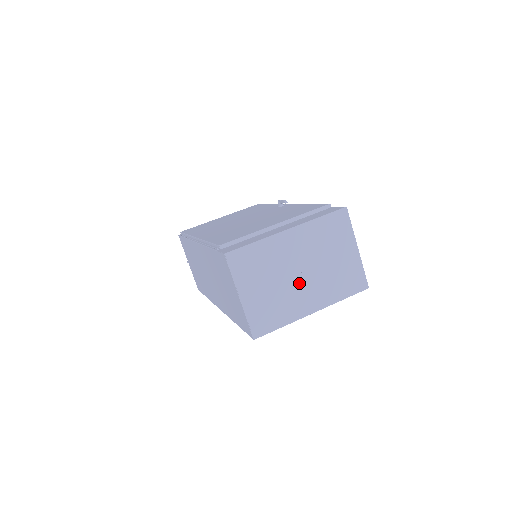
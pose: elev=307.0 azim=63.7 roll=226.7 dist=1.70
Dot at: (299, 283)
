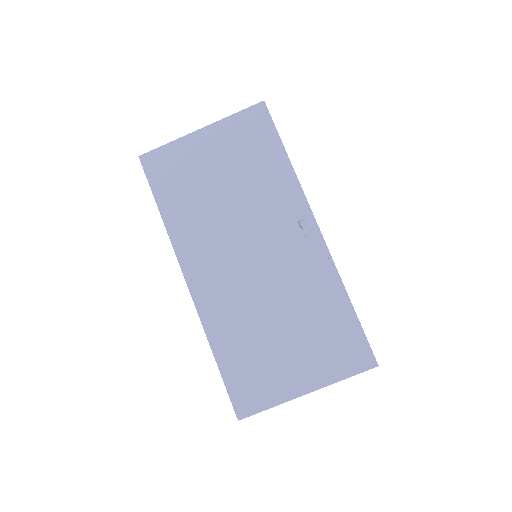
Dot at: occluded
